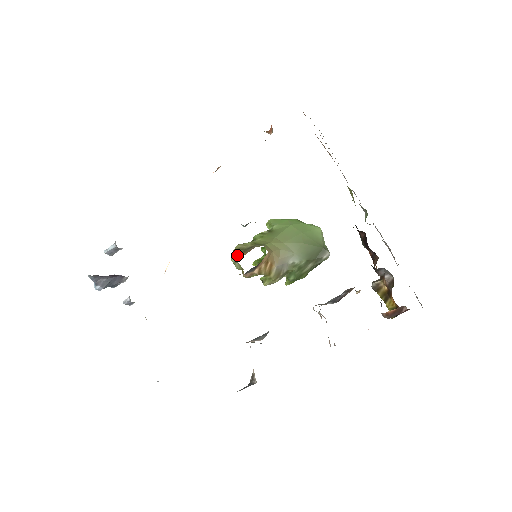
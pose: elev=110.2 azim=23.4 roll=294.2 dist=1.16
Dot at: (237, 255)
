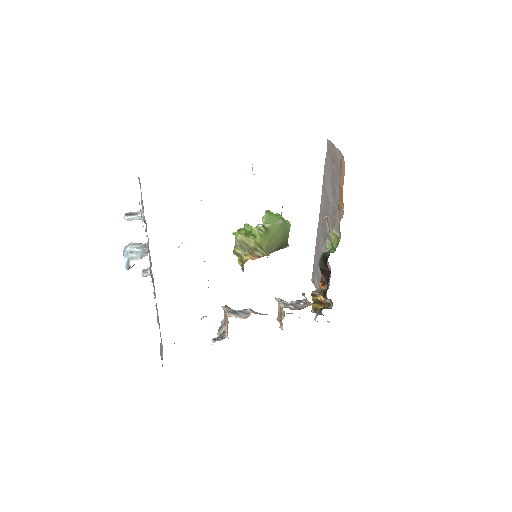
Dot at: (243, 251)
